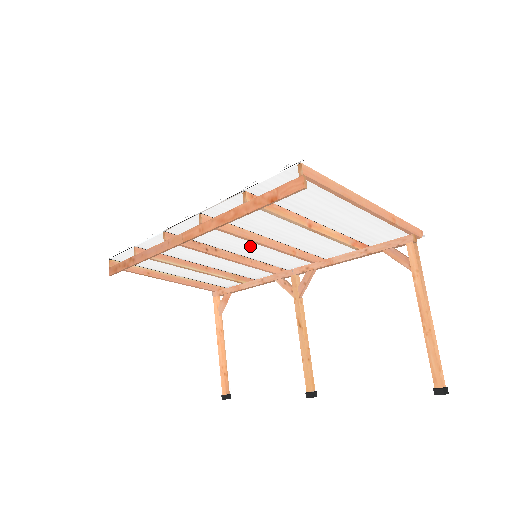
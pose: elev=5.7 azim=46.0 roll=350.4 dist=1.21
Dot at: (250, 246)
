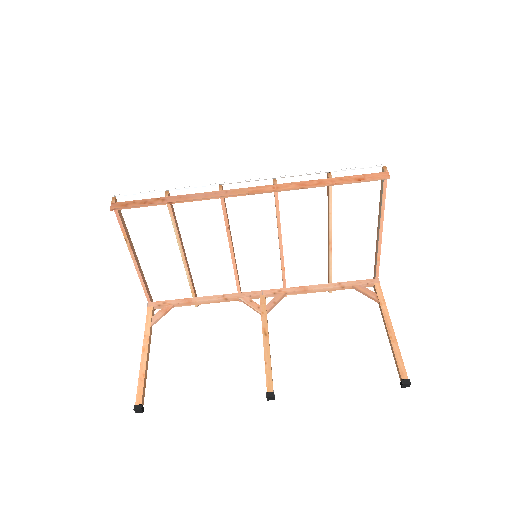
Dot at: (256, 245)
